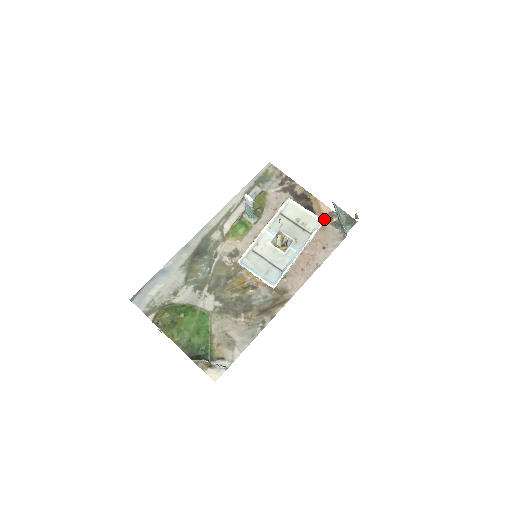
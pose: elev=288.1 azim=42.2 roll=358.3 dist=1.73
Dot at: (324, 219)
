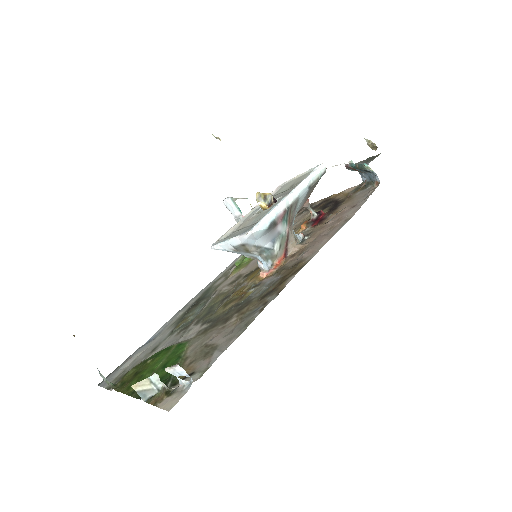
Dot at: (350, 195)
